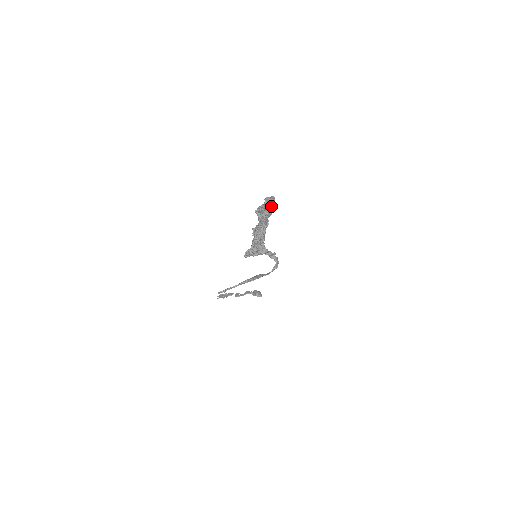
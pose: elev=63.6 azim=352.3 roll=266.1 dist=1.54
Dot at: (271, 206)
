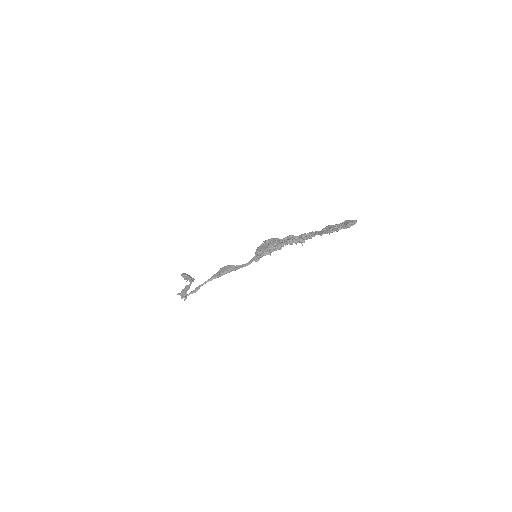
Dot at: occluded
